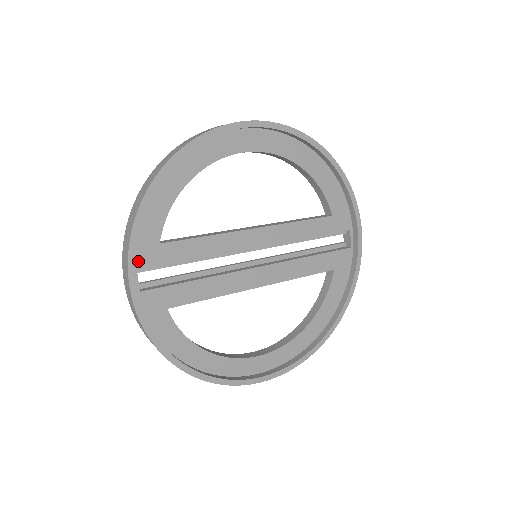
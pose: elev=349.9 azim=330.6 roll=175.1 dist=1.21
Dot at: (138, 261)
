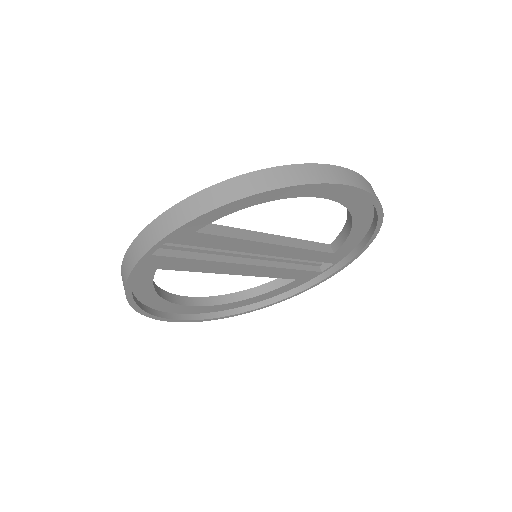
Dot at: occluded
